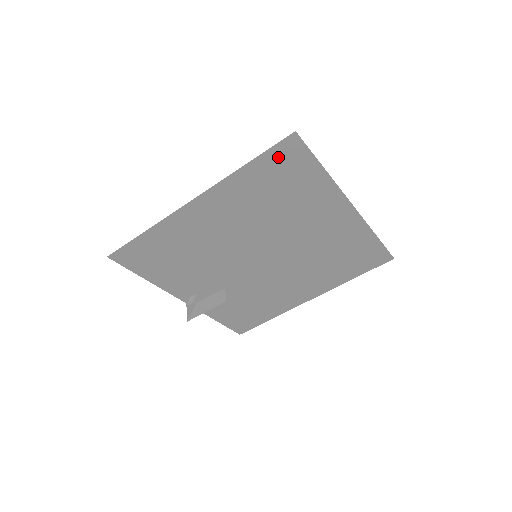
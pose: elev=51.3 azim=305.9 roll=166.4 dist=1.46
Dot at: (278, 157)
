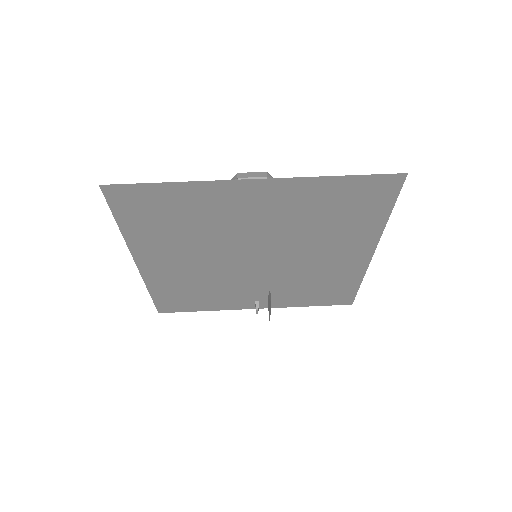
Dot at: (125, 206)
